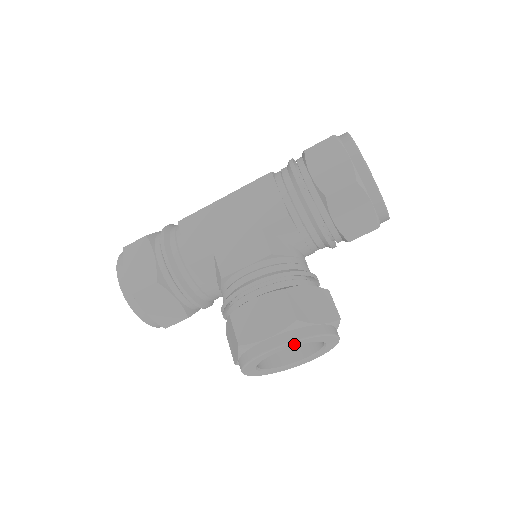
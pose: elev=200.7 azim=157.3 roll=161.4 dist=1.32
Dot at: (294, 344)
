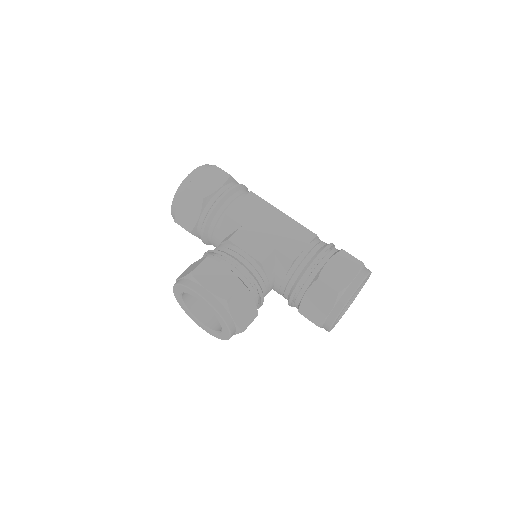
Dot at: (210, 307)
